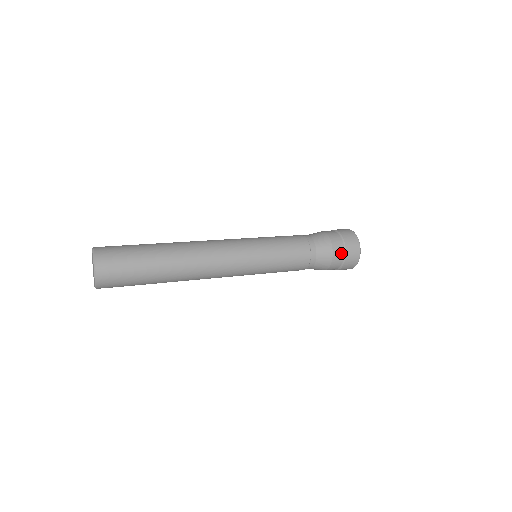
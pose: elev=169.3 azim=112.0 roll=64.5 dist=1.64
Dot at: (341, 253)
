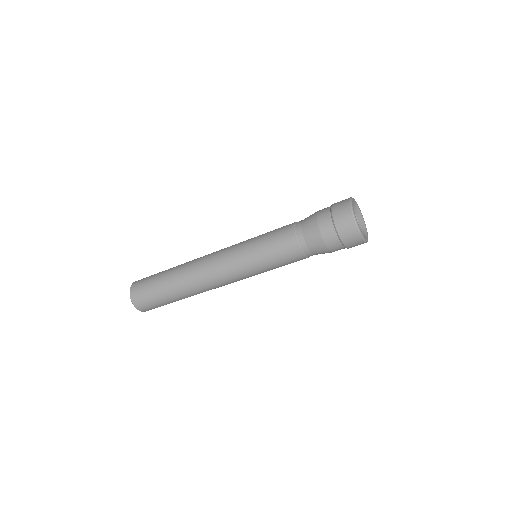
Dot at: occluded
